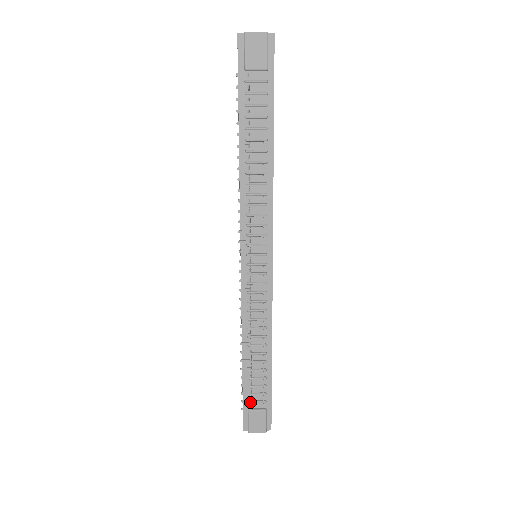
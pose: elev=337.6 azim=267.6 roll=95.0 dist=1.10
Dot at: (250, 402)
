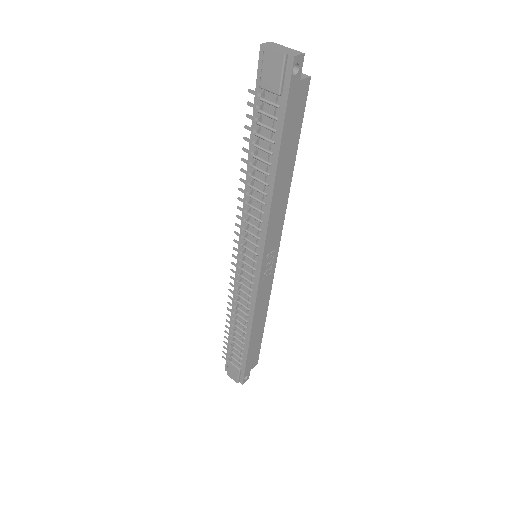
Dot at: (230, 356)
